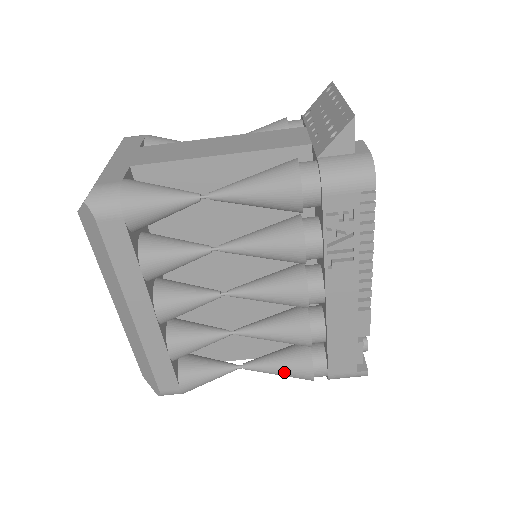
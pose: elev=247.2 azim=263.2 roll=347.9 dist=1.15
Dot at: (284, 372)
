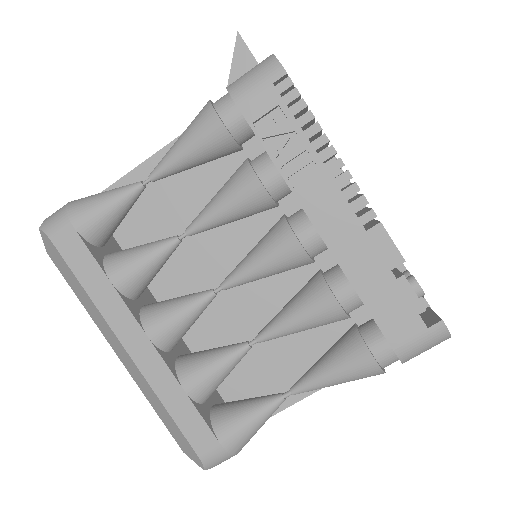
Dot at: (338, 372)
